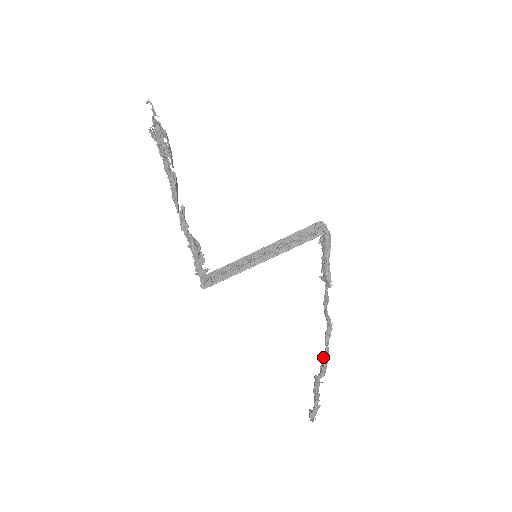
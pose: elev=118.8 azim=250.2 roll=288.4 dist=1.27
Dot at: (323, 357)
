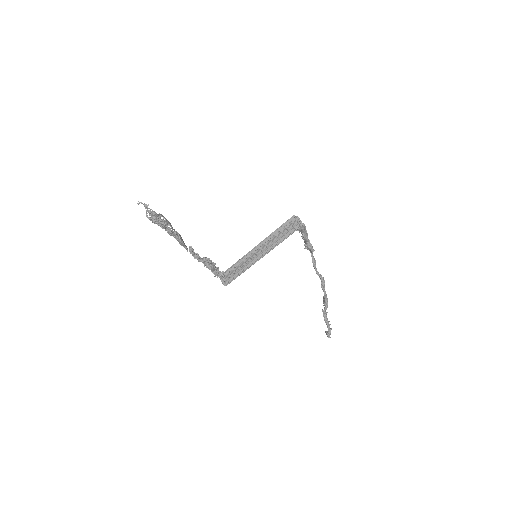
Dot at: (324, 298)
